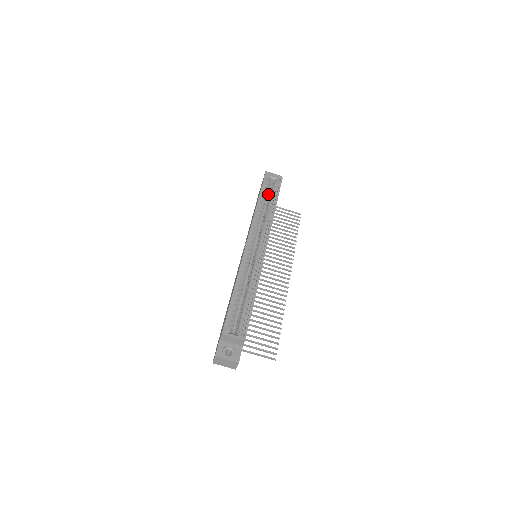
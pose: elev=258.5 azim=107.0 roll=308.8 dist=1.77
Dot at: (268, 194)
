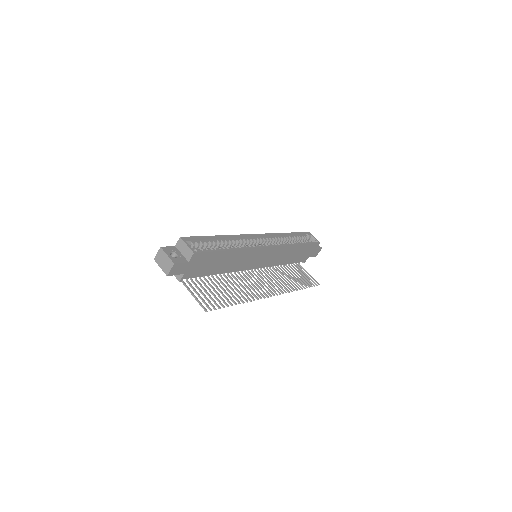
Dot at: occluded
